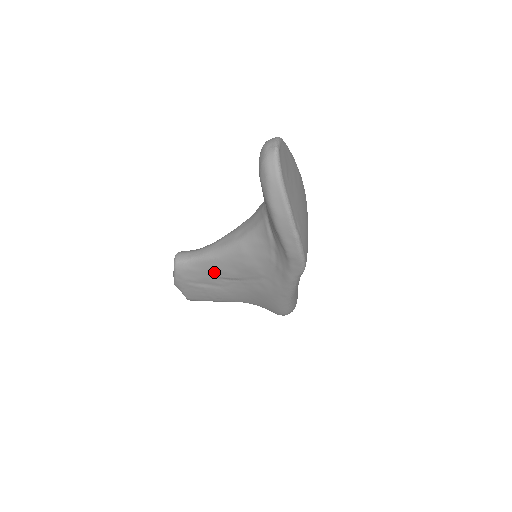
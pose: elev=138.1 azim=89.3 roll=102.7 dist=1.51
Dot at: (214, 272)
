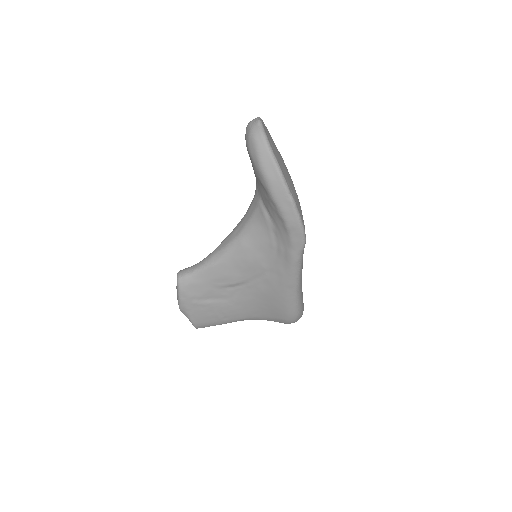
Dot at: (218, 280)
